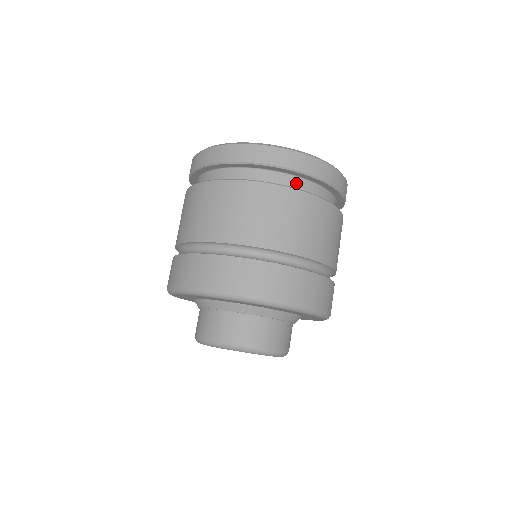
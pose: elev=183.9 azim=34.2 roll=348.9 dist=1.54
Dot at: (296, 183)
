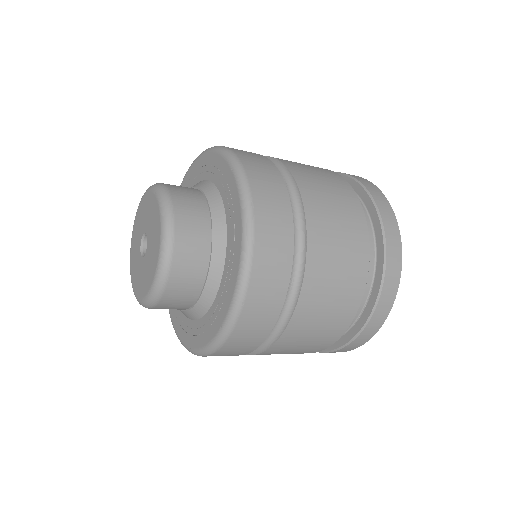
Dot at: occluded
